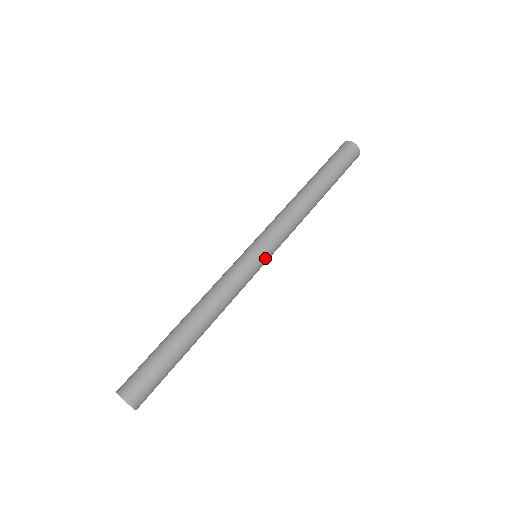
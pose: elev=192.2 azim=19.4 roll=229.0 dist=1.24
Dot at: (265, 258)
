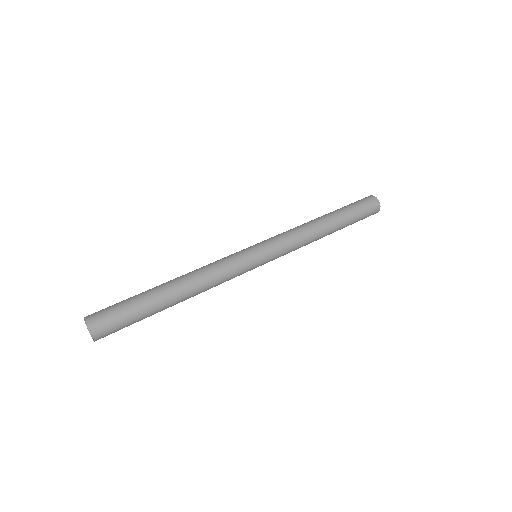
Dot at: (263, 259)
